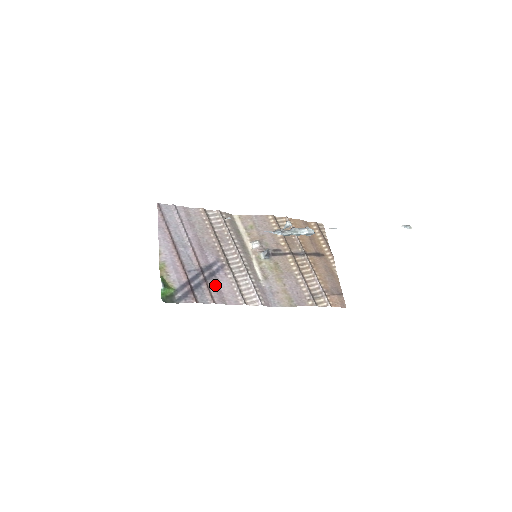
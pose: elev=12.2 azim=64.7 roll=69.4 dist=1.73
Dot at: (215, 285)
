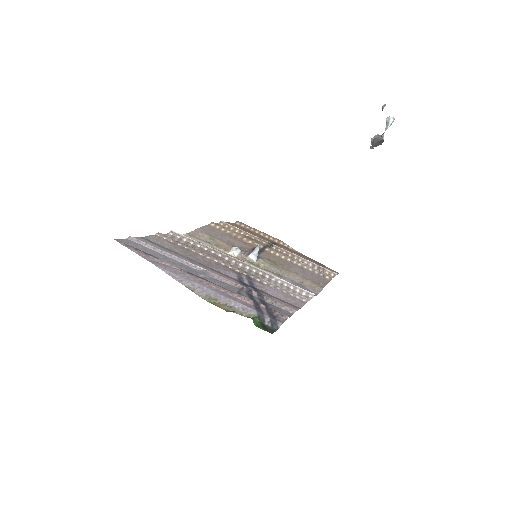
Dot at: (270, 296)
